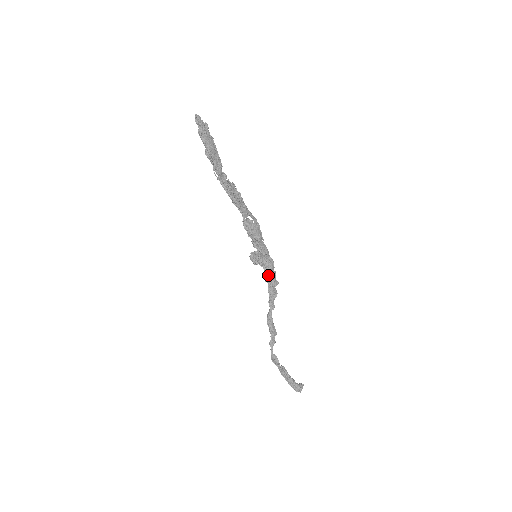
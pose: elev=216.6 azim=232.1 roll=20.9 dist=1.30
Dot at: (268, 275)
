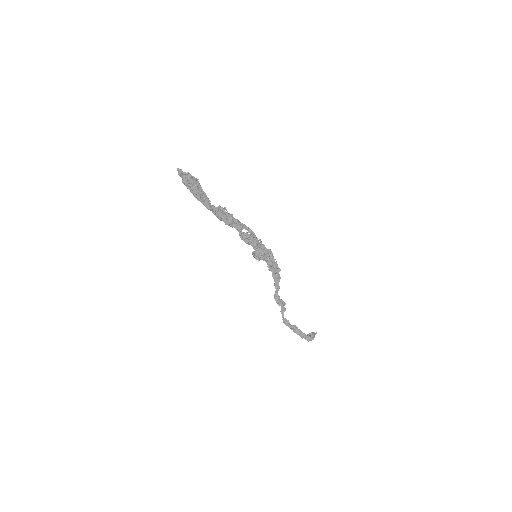
Dot at: (270, 266)
